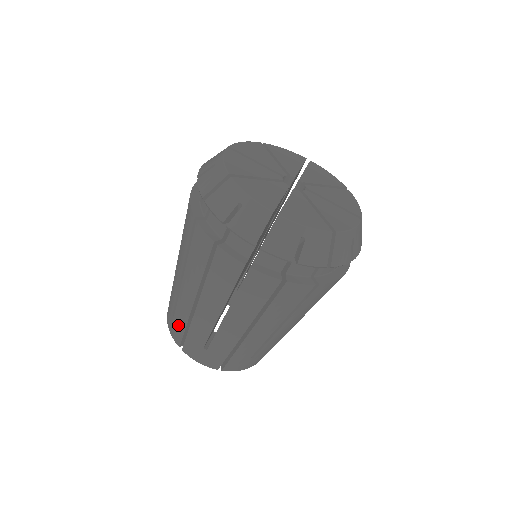
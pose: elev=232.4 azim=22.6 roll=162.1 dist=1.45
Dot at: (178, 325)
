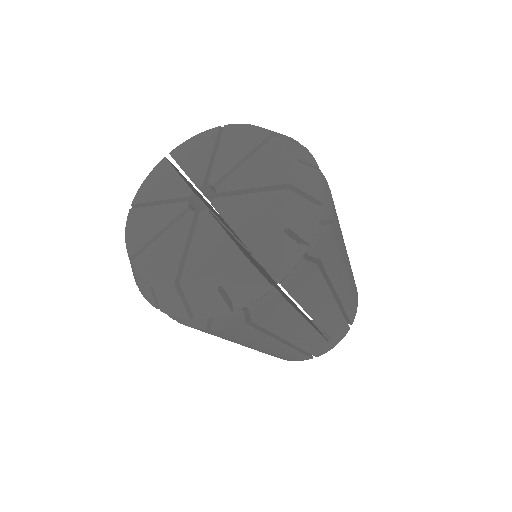
Dot at: (294, 357)
